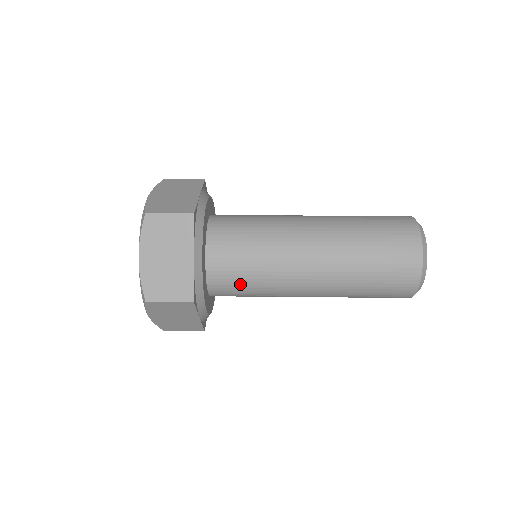
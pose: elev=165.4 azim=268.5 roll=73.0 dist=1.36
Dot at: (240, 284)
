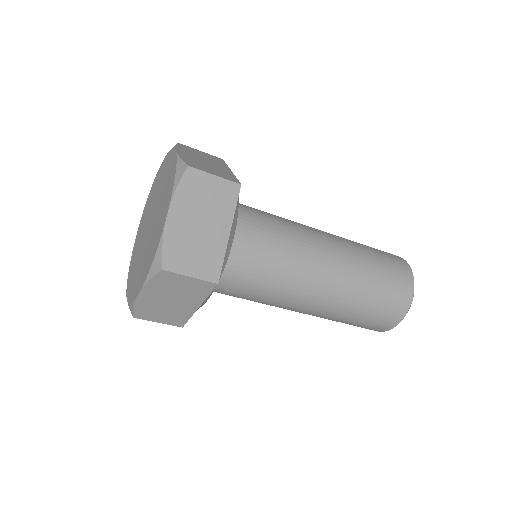
Dot at: (263, 232)
